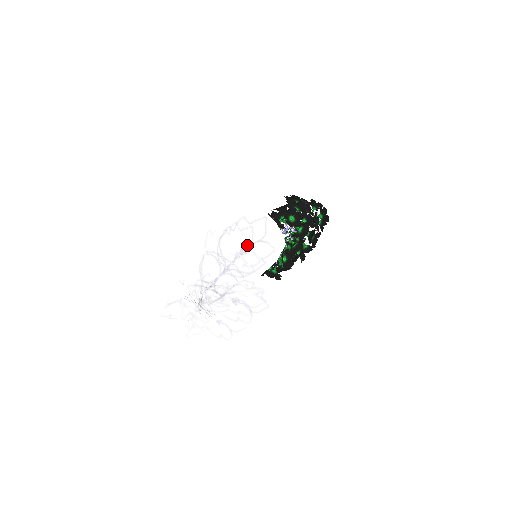
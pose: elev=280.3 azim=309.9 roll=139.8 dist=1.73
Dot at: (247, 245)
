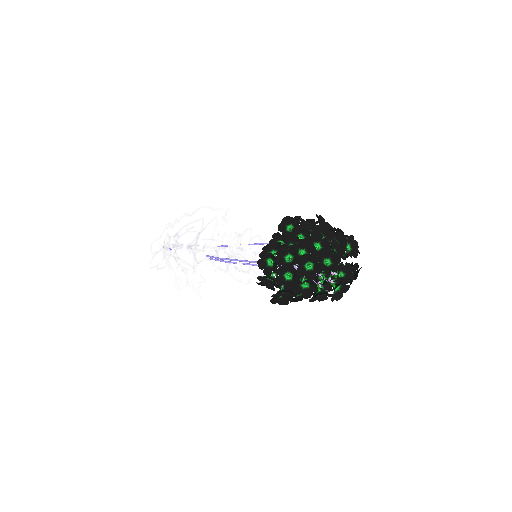
Dot at: (157, 249)
